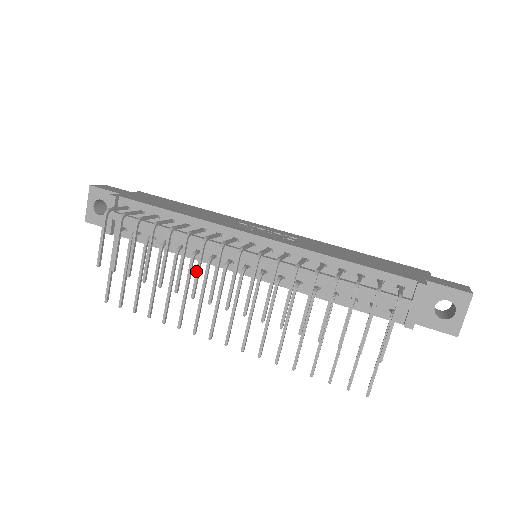
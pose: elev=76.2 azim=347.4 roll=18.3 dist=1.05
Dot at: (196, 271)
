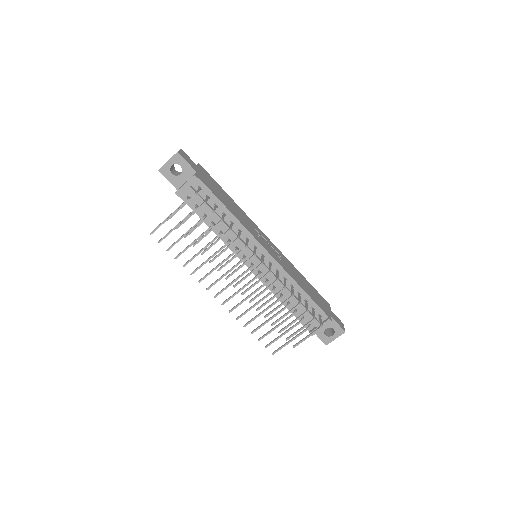
Dot at: (230, 260)
